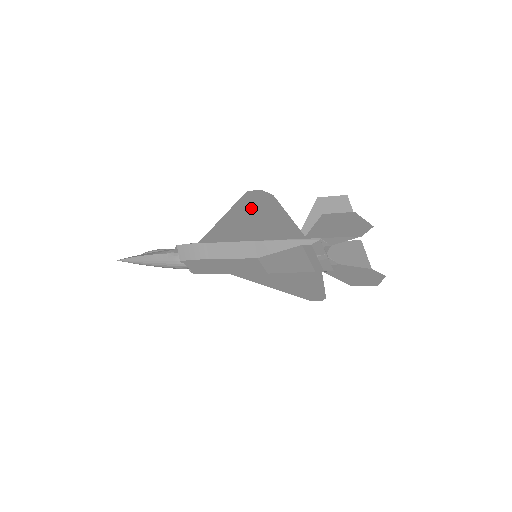
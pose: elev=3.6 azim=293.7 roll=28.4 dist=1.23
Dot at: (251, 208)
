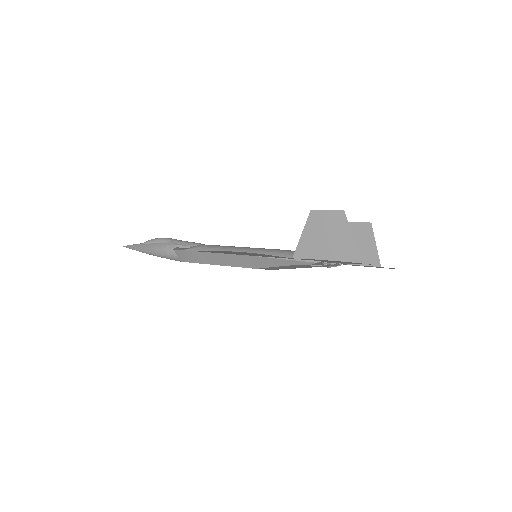
Dot at: occluded
